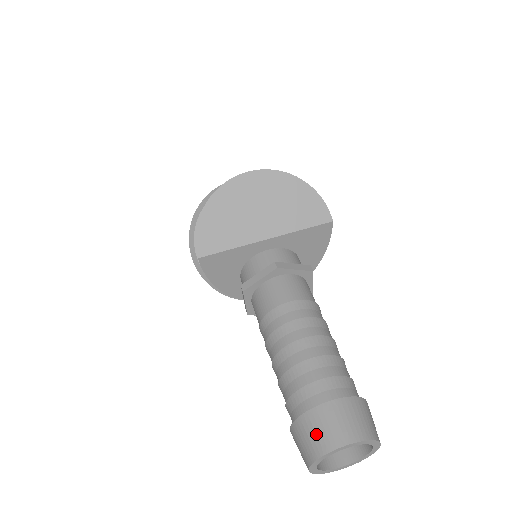
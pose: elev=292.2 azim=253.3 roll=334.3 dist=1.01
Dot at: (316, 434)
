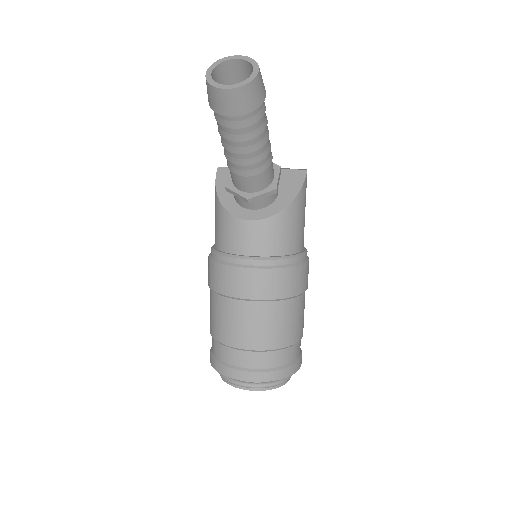
Dot at: (224, 70)
